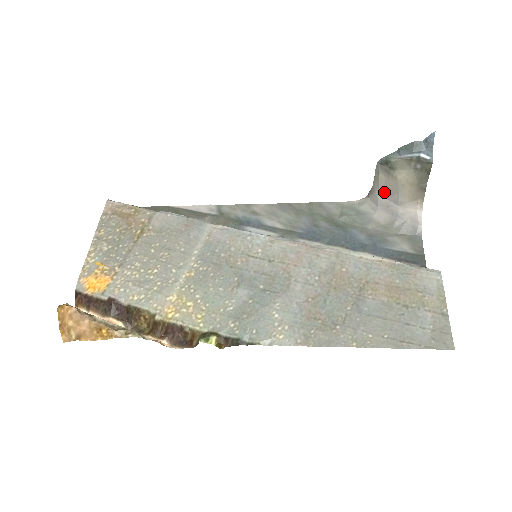
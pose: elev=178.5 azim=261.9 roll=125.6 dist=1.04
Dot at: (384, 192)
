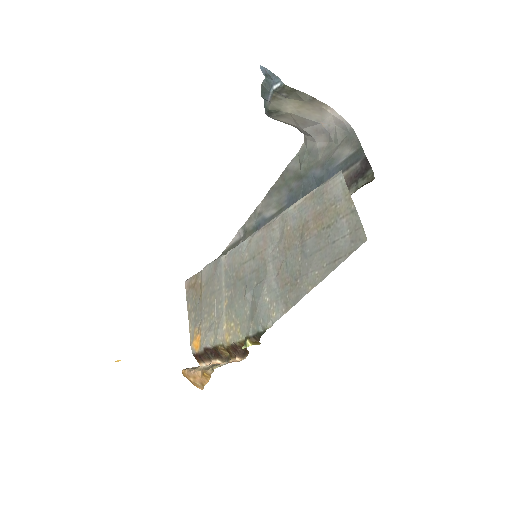
Dot at: (301, 125)
